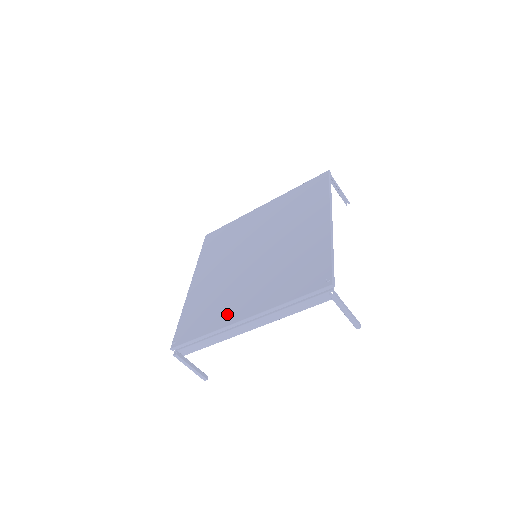
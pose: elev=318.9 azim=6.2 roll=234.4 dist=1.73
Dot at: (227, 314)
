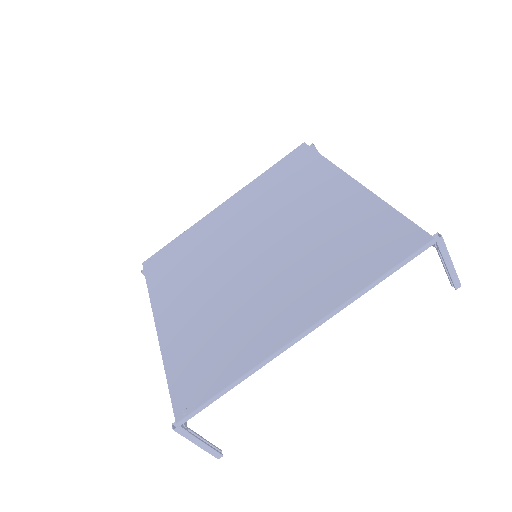
Dot at: (167, 296)
